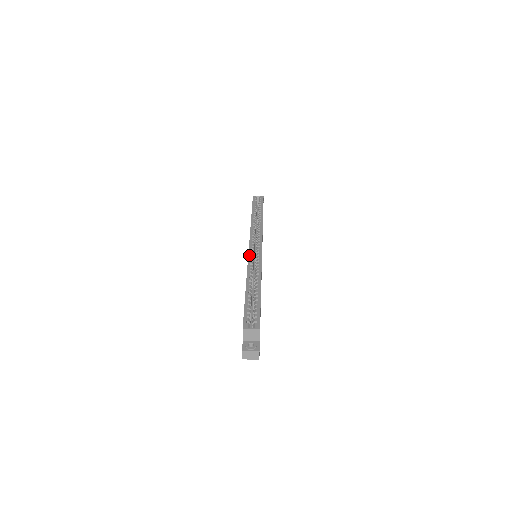
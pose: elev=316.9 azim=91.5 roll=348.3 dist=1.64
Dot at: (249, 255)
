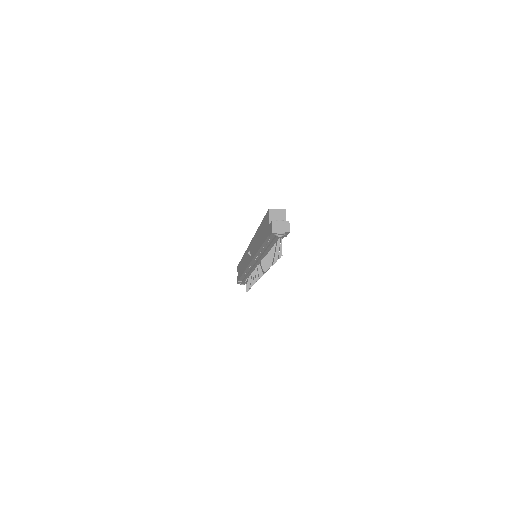
Dot at: occluded
